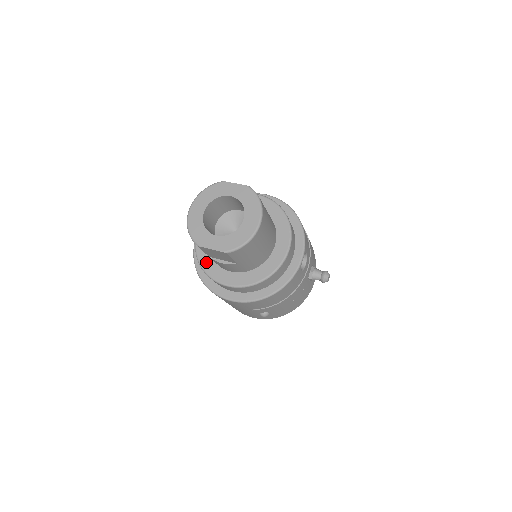
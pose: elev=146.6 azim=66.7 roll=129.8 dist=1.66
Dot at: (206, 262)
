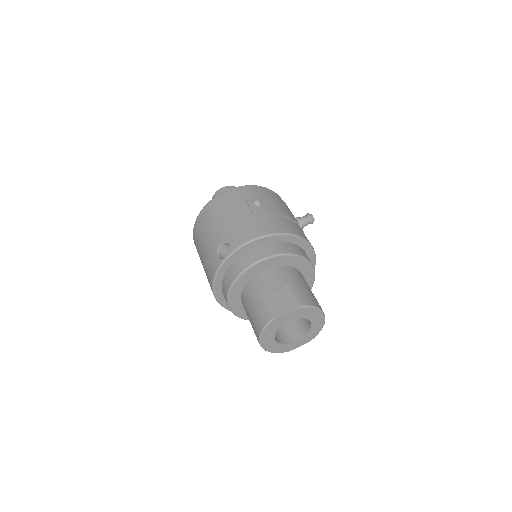
Dot at: occluded
